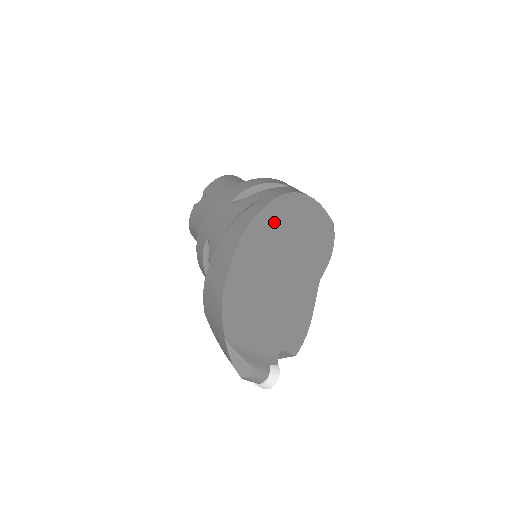
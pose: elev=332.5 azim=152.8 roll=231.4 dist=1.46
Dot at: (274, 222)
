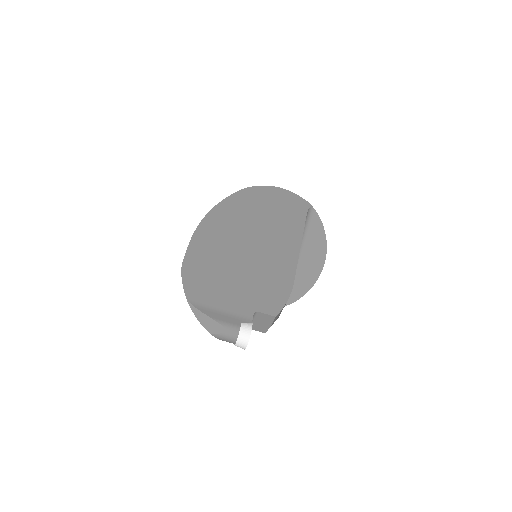
Dot at: (235, 210)
